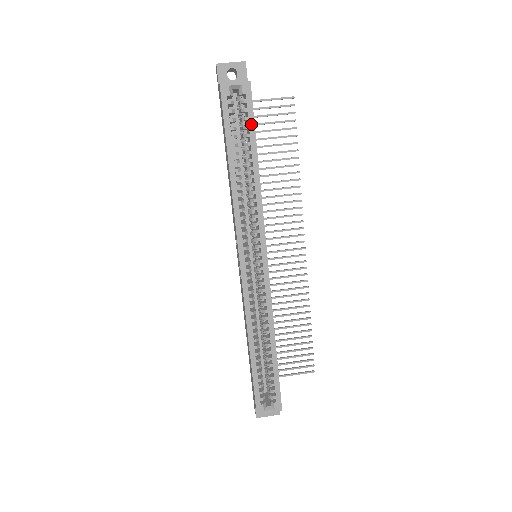
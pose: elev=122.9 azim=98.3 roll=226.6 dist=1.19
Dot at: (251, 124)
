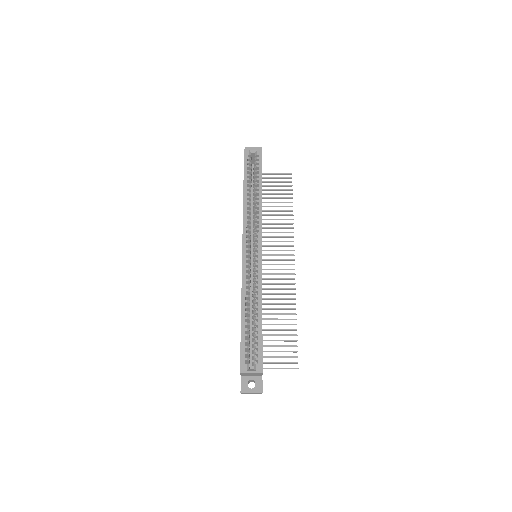
Dot at: (260, 169)
